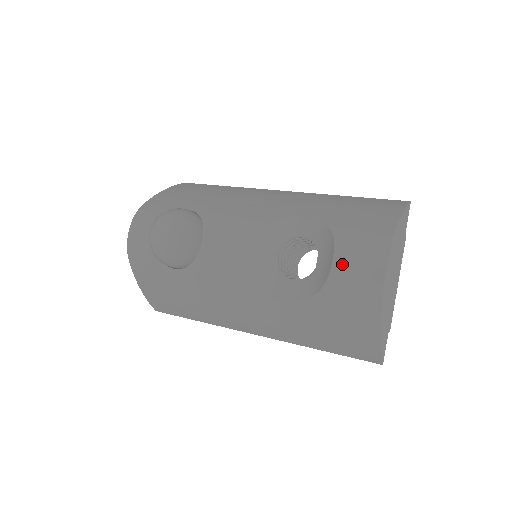
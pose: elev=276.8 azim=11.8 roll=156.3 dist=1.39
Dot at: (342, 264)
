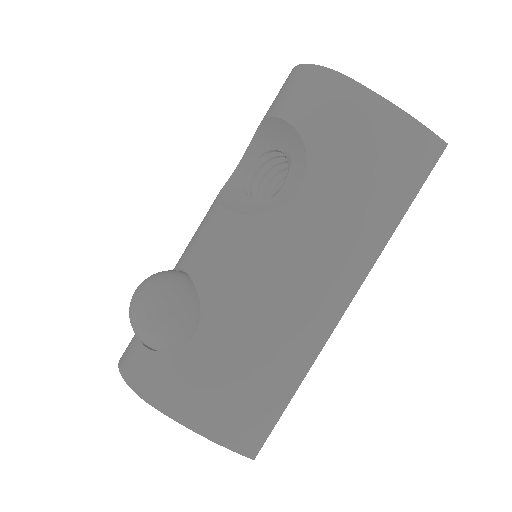
Dot at: (286, 108)
